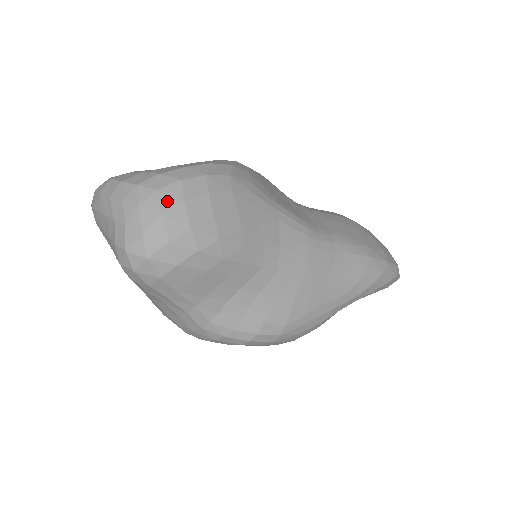
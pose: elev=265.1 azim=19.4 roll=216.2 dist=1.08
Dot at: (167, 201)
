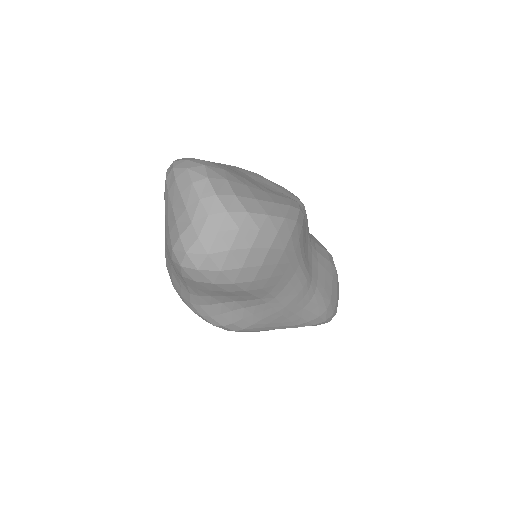
Dot at: (240, 242)
